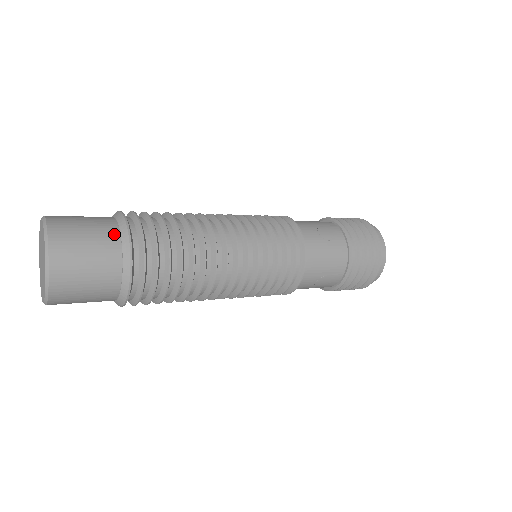
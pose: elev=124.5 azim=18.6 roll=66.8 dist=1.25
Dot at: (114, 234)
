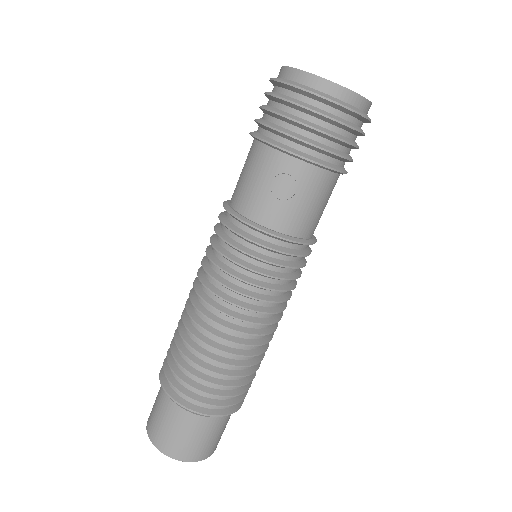
Dot at: (192, 418)
